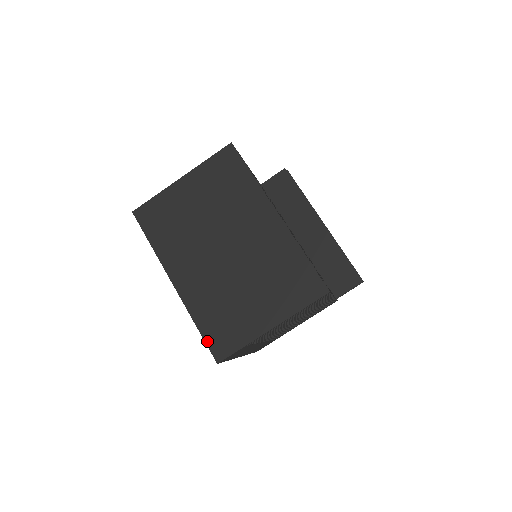
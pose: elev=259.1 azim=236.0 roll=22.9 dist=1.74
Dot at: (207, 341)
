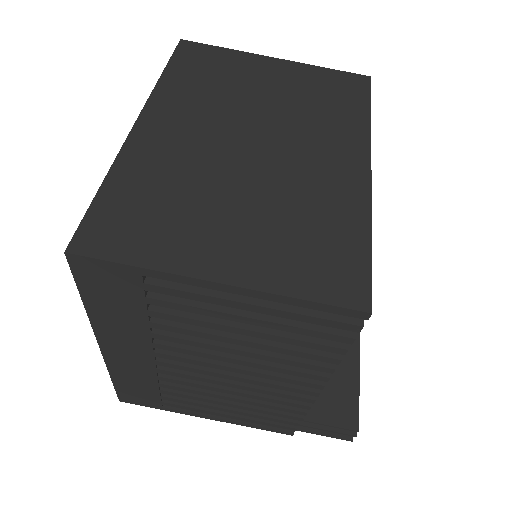
Dot at: (92, 211)
